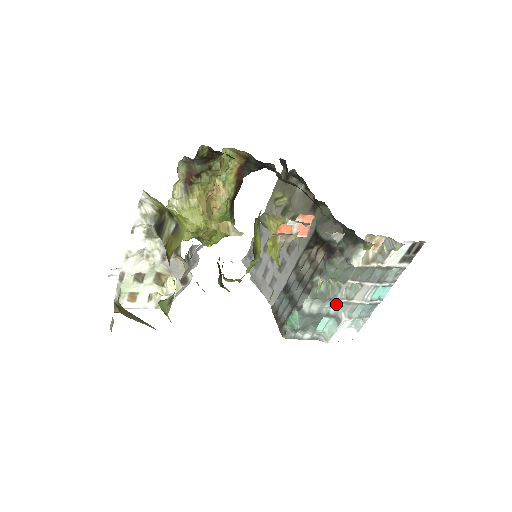
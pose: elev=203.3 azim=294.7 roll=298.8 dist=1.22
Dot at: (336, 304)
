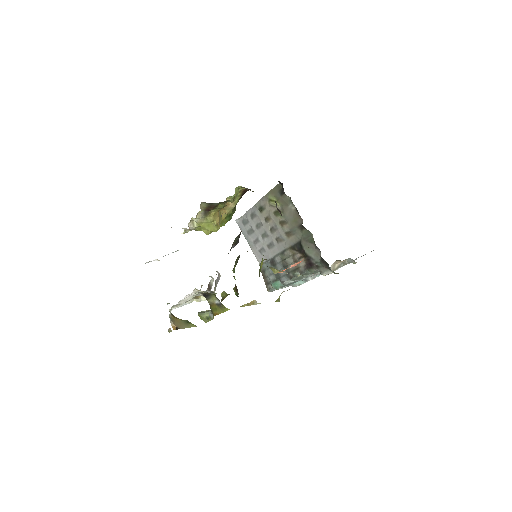
Dot at: occluded
